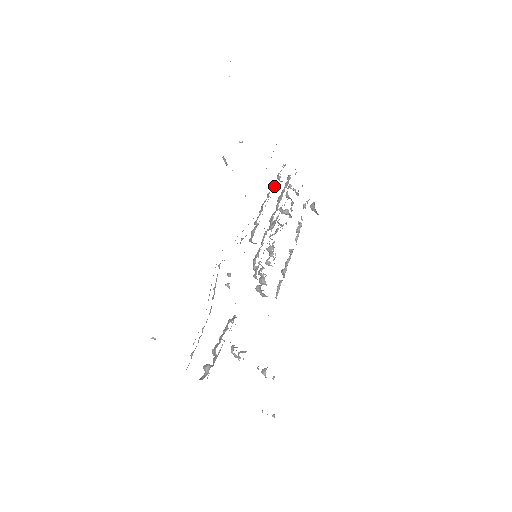
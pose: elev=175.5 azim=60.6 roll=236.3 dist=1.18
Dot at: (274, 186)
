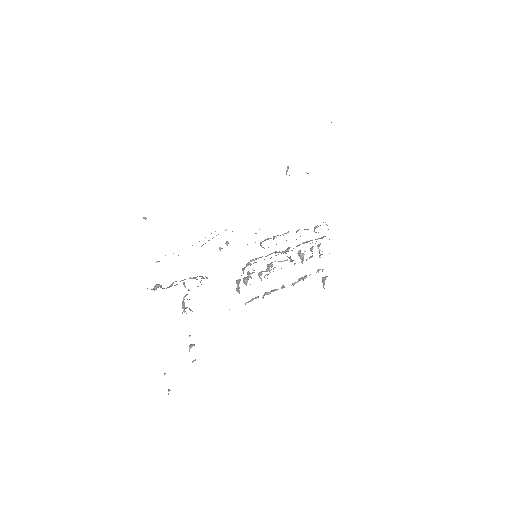
Dot at: (307, 229)
